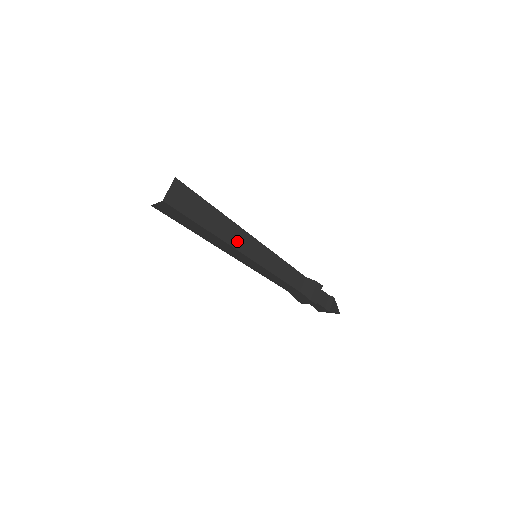
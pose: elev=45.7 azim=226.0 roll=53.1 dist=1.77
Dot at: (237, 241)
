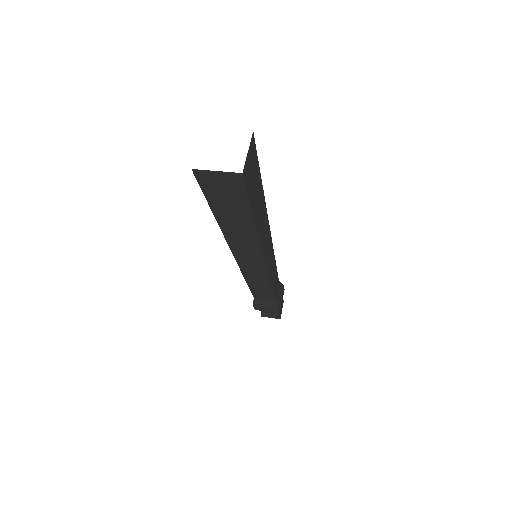
Dot at: (264, 240)
